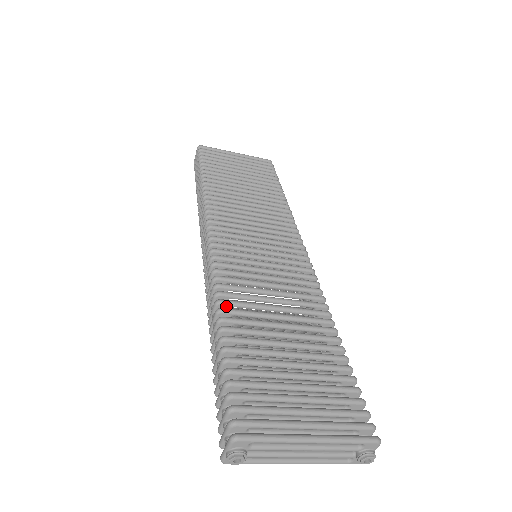
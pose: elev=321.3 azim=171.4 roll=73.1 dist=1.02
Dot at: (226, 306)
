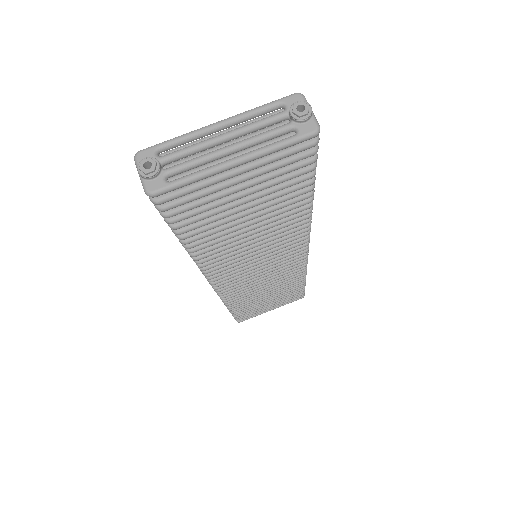
Dot at: occluded
